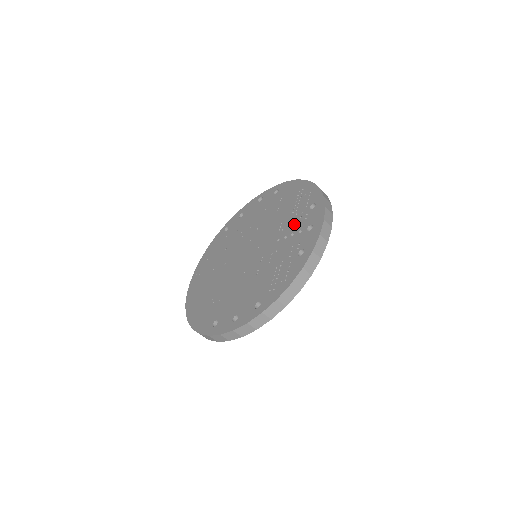
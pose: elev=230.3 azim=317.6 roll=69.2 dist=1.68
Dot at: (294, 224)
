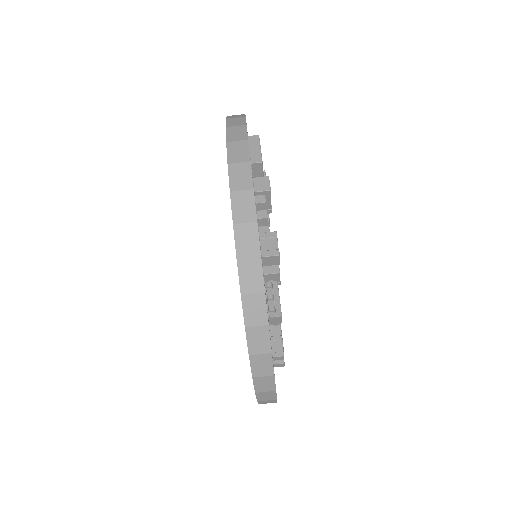
Dot at: occluded
